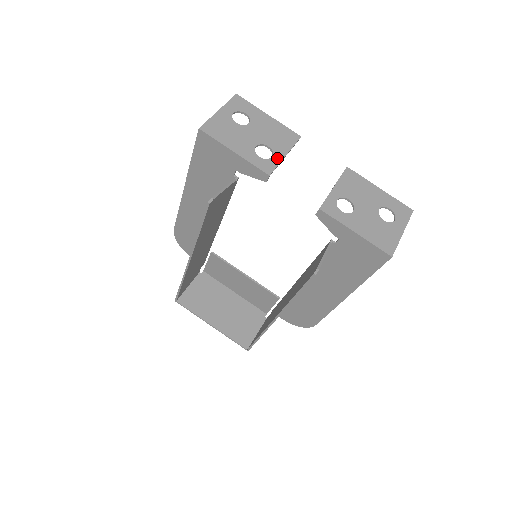
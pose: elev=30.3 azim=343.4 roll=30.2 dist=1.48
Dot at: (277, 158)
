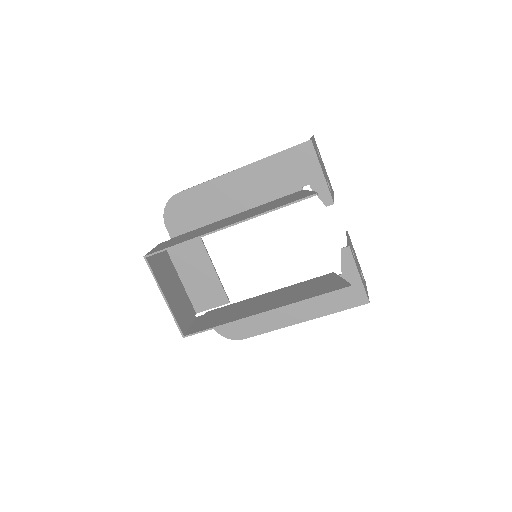
Dot at: occluded
